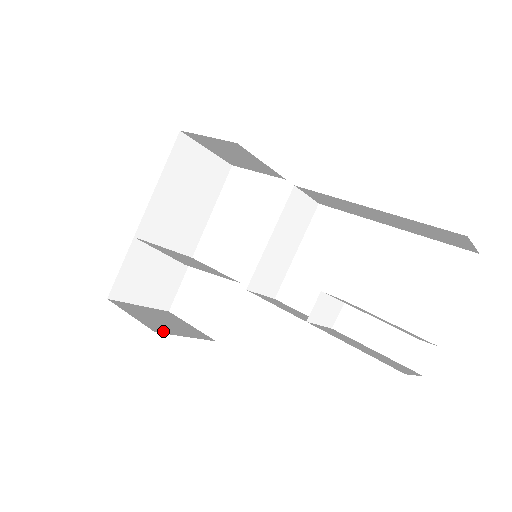
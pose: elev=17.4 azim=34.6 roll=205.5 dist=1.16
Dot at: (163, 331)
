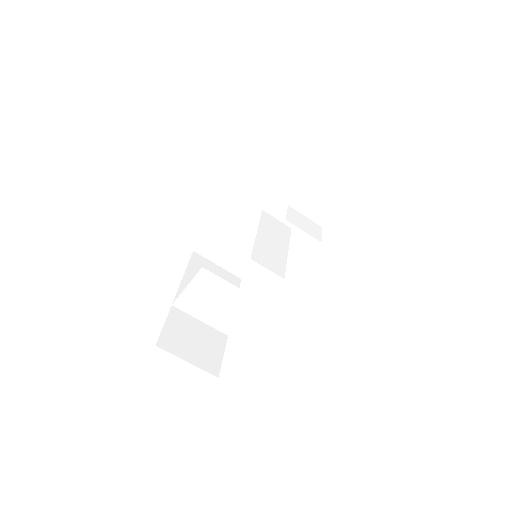
Dot at: occluded
